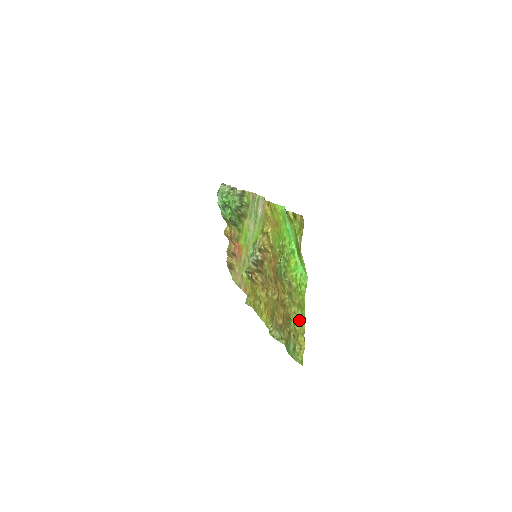
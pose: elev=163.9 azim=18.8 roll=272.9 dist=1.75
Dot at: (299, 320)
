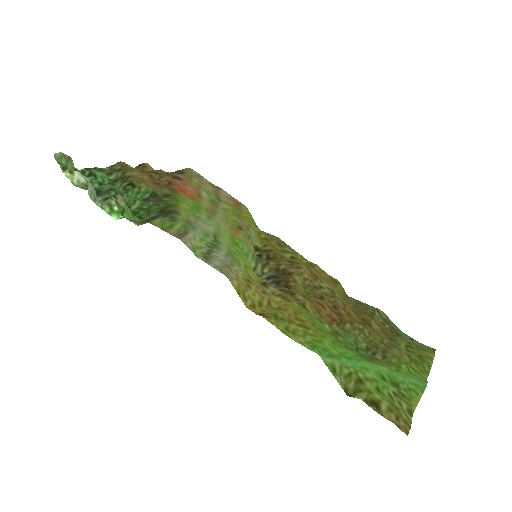
Dot at: (417, 357)
